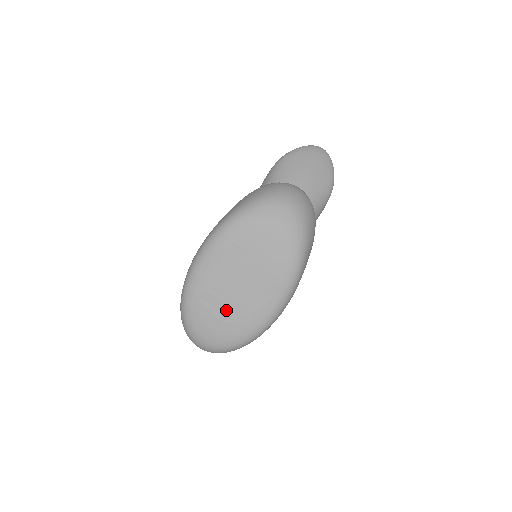
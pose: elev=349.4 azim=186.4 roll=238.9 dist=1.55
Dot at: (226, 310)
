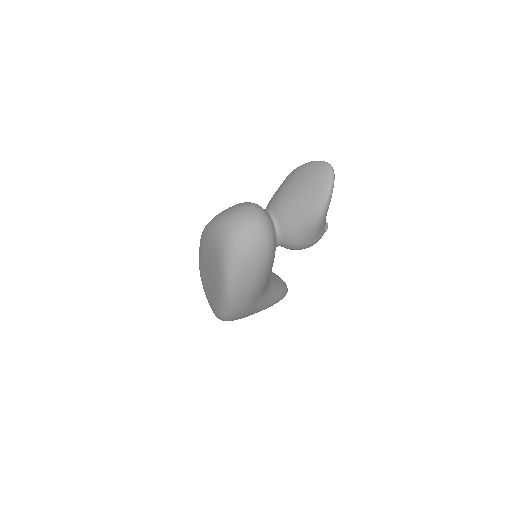
Dot at: (208, 291)
